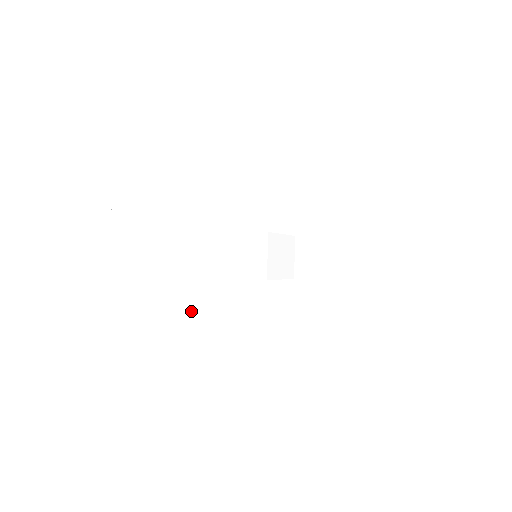
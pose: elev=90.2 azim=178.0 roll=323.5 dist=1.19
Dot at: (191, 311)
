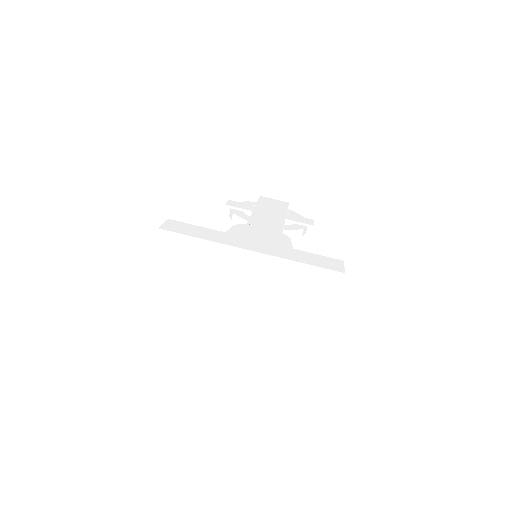
Dot at: (260, 356)
